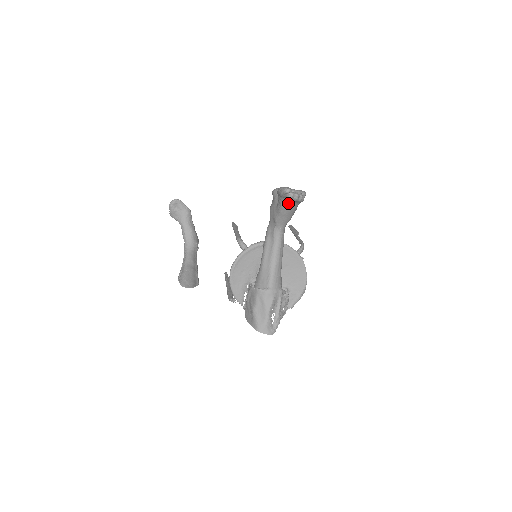
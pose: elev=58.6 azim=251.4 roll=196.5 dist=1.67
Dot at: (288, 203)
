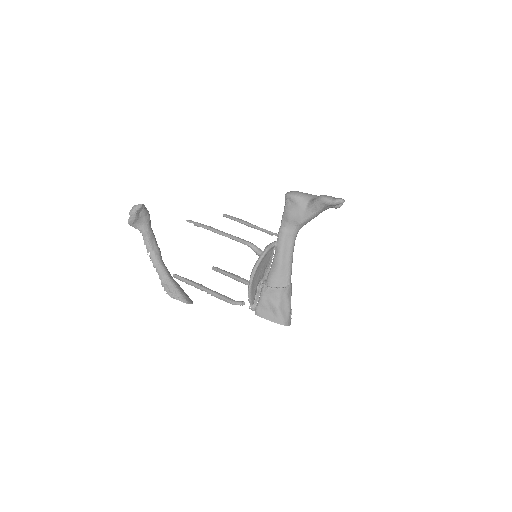
Dot at: (325, 209)
